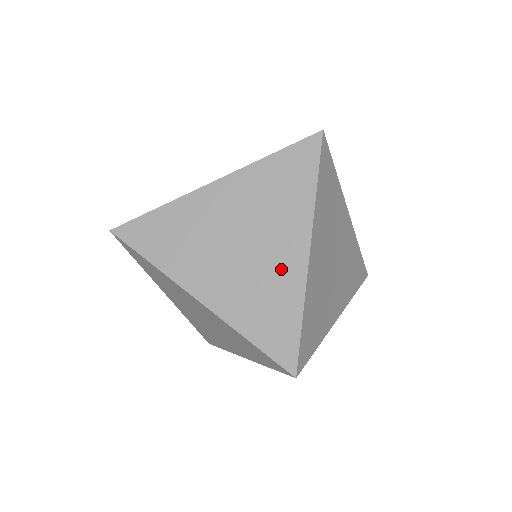
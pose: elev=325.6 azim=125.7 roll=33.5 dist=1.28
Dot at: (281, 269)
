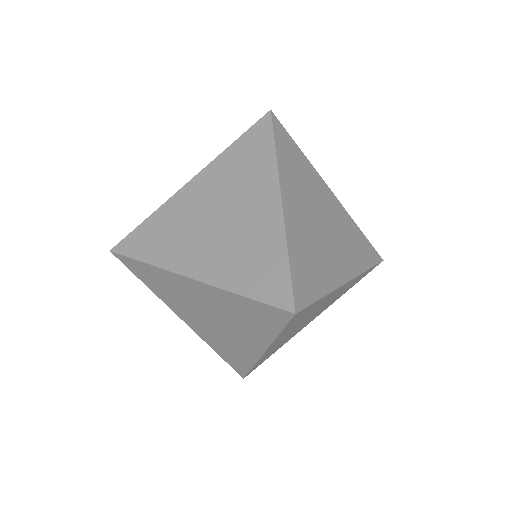
Dot at: (241, 346)
